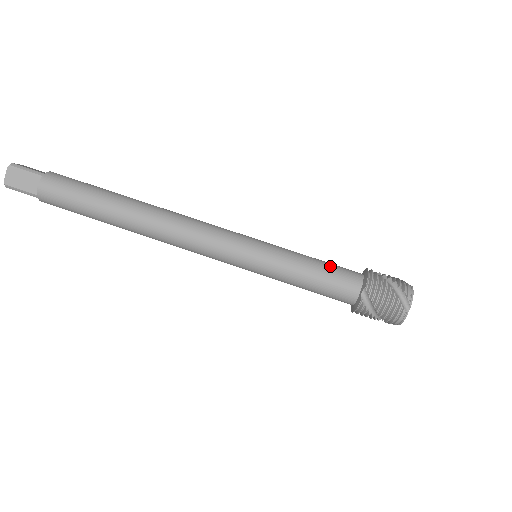
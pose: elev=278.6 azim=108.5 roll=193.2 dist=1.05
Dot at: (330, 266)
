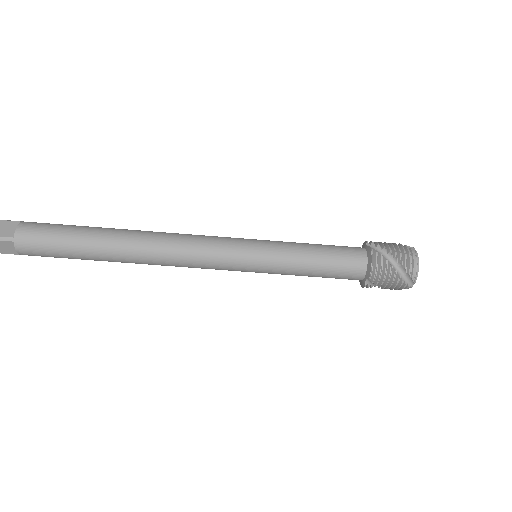
Dot at: (332, 260)
